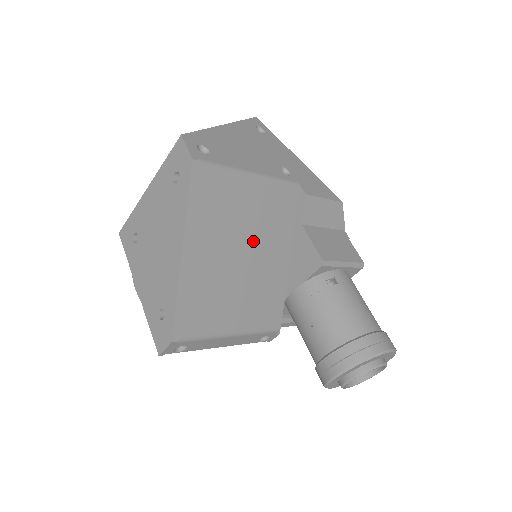
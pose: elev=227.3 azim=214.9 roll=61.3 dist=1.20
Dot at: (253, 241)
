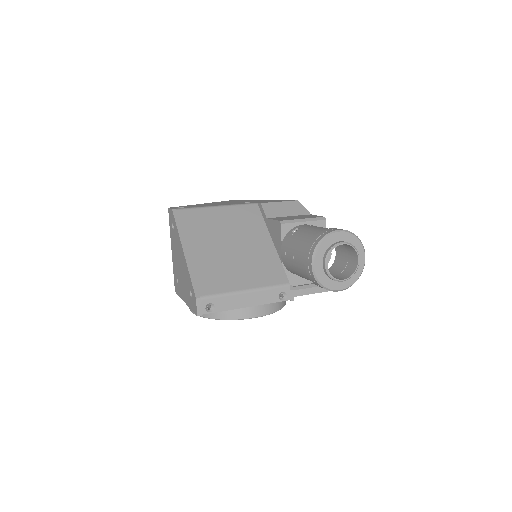
Dot at: (235, 237)
